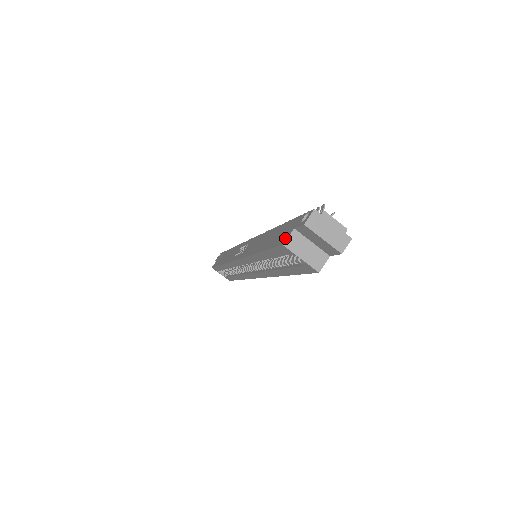
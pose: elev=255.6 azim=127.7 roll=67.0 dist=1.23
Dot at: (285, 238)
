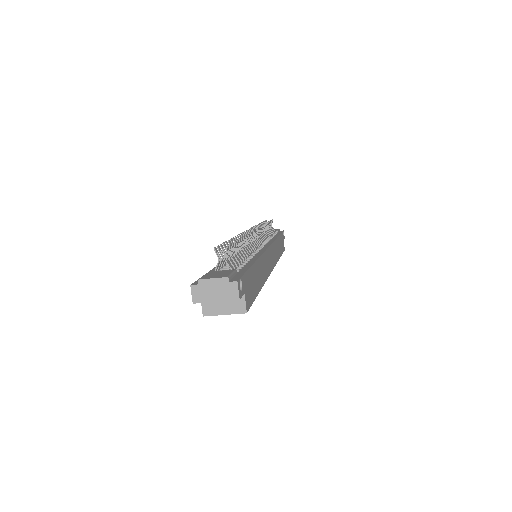
Dot at: (203, 306)
